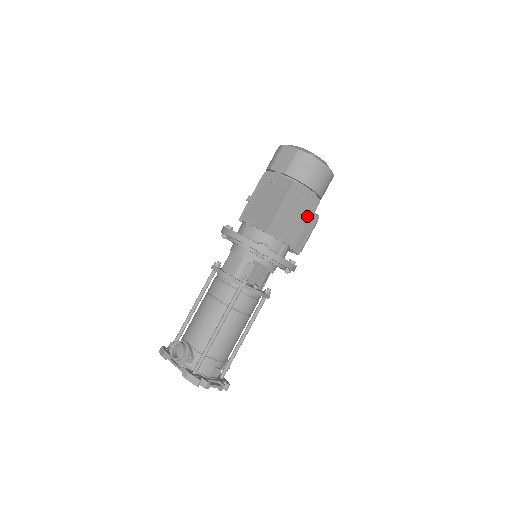
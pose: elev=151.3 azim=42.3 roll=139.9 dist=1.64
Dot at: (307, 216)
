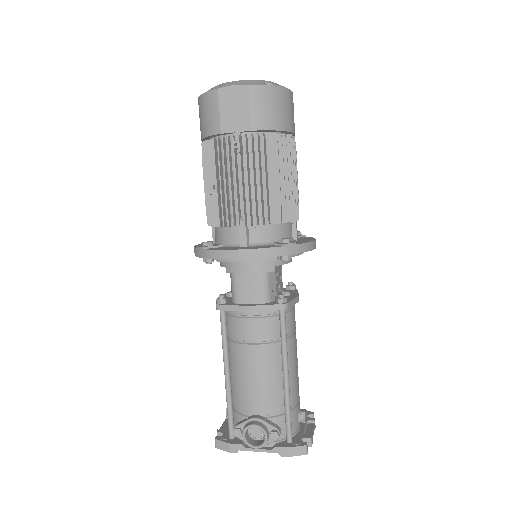
Dot at: occluded
